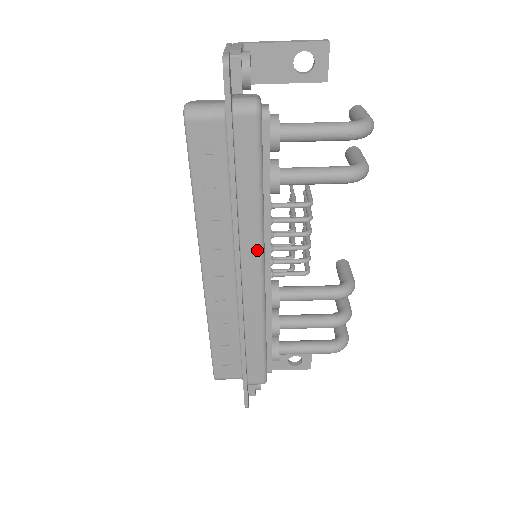
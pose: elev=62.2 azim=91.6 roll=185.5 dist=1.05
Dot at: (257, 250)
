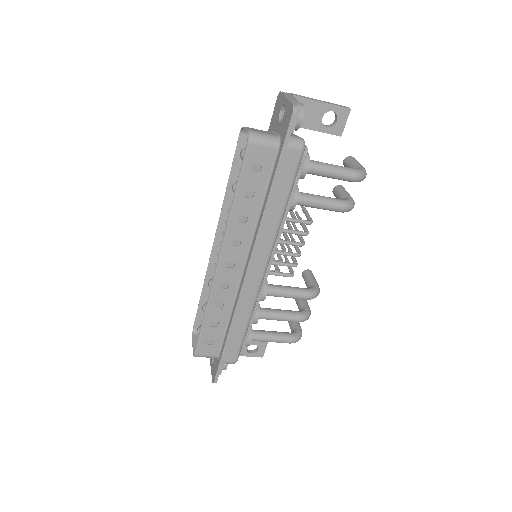
Dot at: (268, 251)
